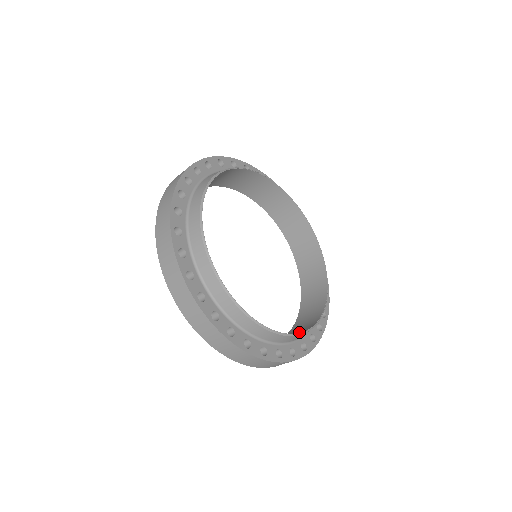
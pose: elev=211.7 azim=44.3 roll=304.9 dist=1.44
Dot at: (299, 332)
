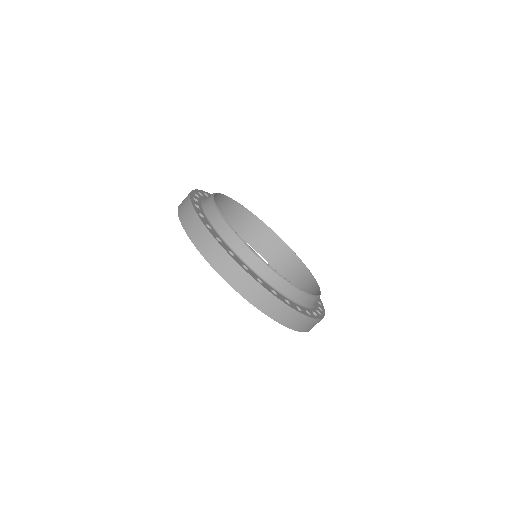
Dot at: (249, 262)
